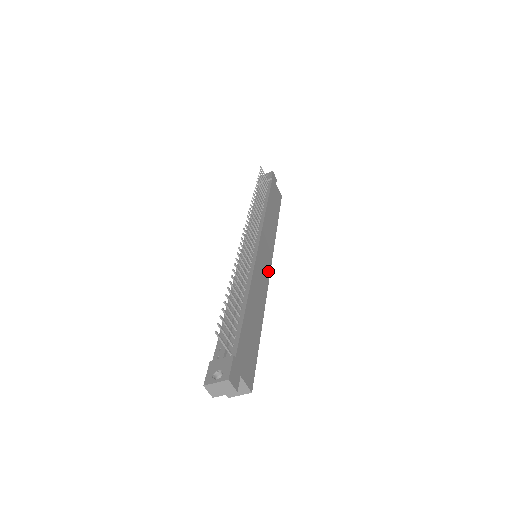
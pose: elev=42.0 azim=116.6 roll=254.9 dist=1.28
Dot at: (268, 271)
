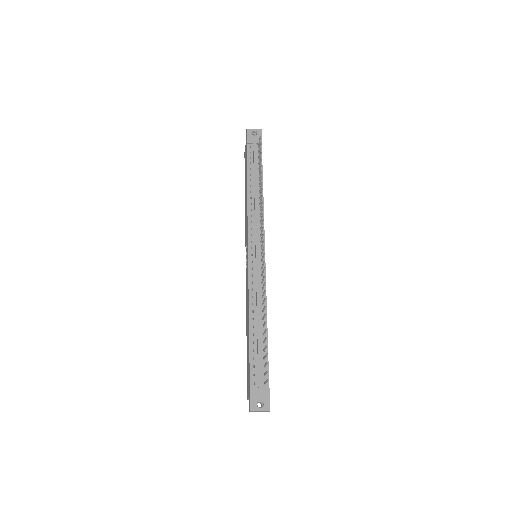
Dot at: occluded
